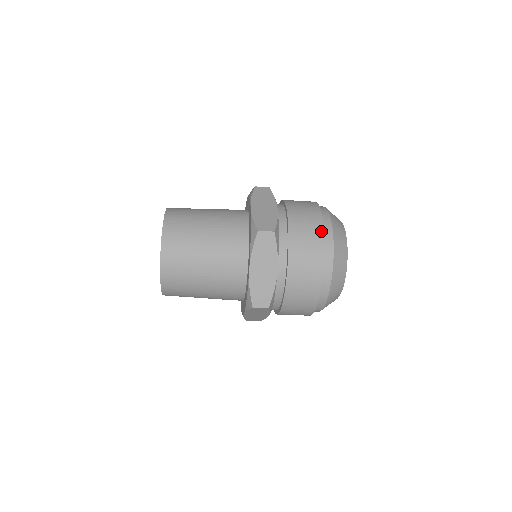
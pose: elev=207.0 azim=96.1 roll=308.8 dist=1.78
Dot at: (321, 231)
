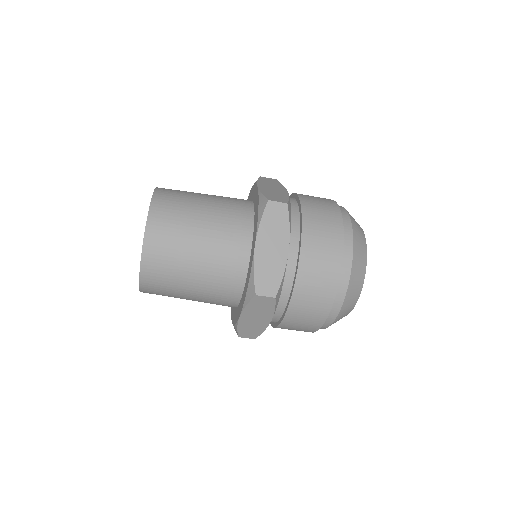
Dot at: (333, 289)
